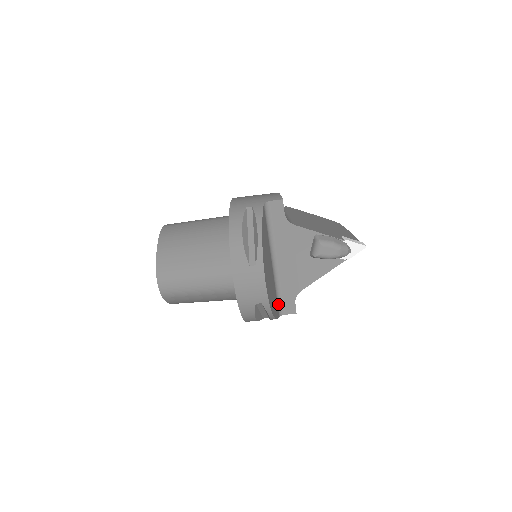
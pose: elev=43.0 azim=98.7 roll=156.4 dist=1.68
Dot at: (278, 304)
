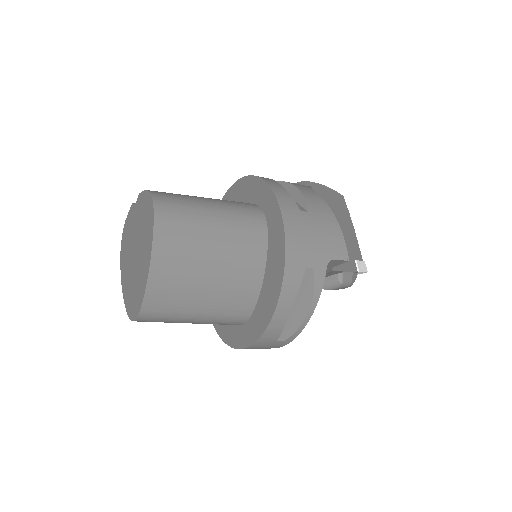
Dot at: occluded
